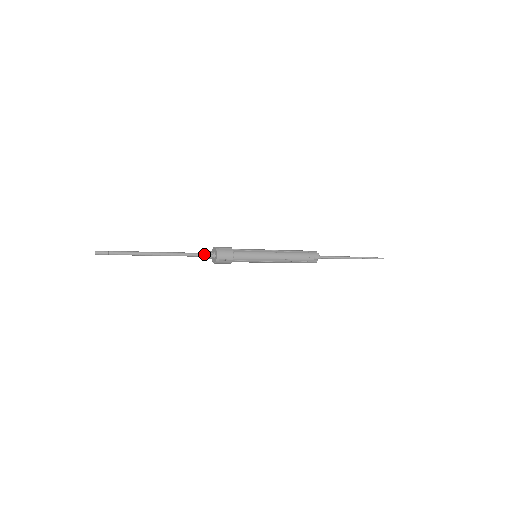
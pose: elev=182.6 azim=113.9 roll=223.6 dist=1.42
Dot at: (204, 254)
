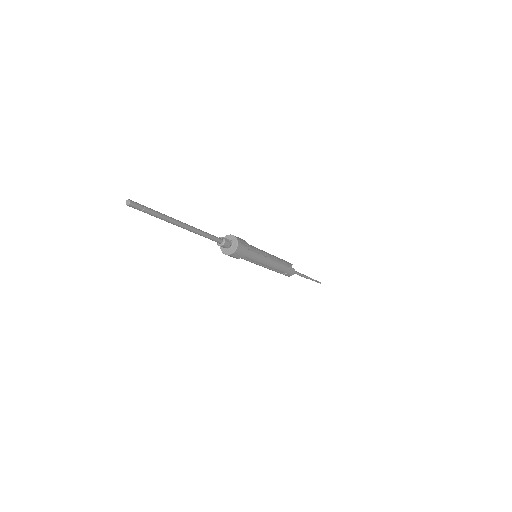
Dot at: (222, 238)
